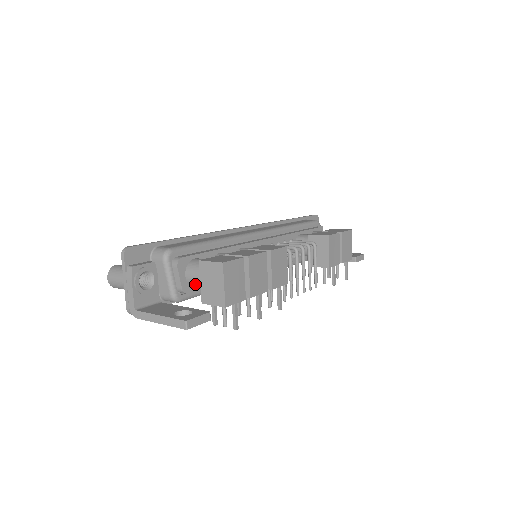
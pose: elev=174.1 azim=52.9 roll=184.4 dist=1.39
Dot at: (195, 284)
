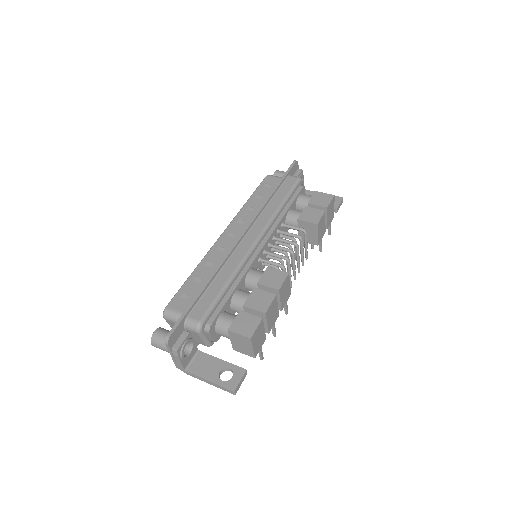
Dot at: occluded
